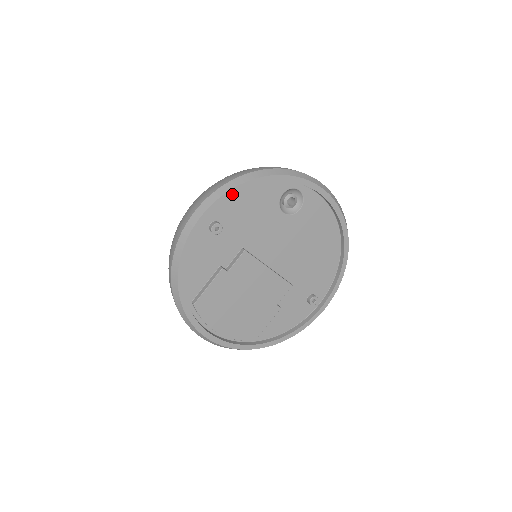
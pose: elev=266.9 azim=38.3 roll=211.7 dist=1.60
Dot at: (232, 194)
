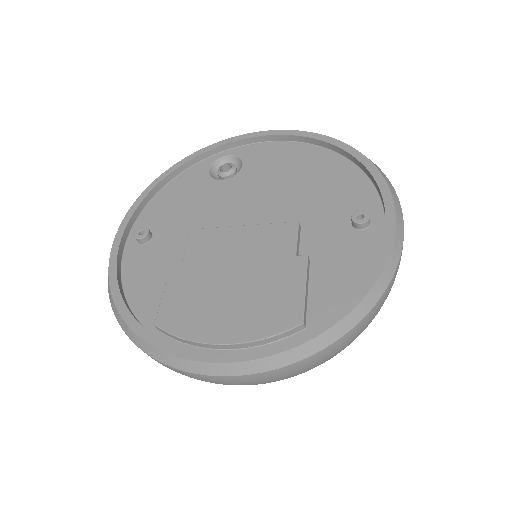
Dot at: (142, 199)
